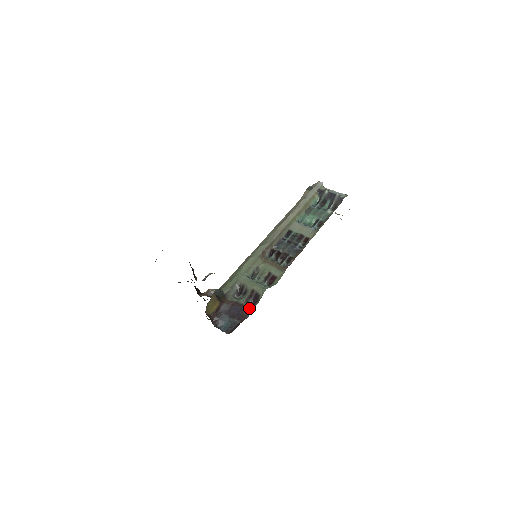
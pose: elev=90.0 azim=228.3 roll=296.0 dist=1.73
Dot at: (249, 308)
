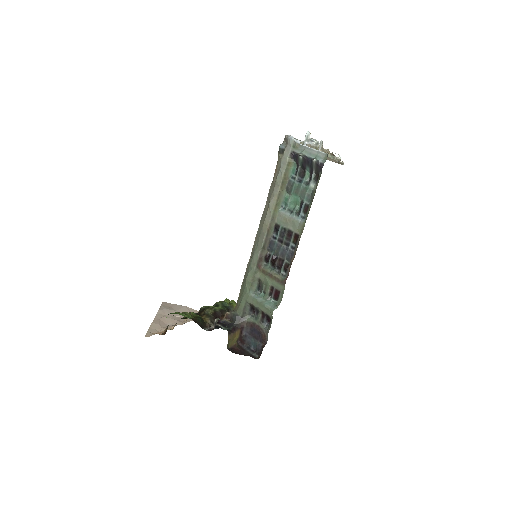
Dot at: (265, 331)
